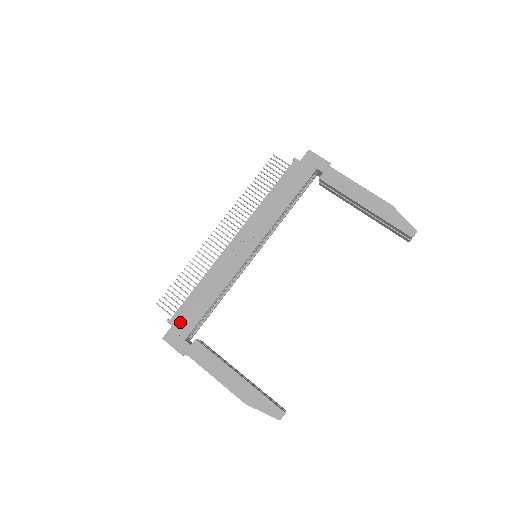
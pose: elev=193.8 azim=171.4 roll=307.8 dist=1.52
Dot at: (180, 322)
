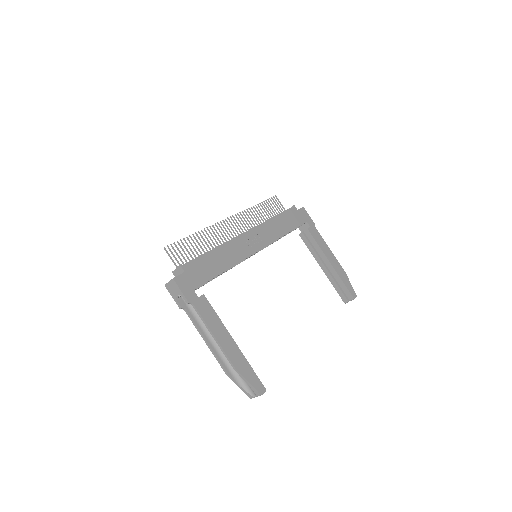
Dot at: (193, 272)
